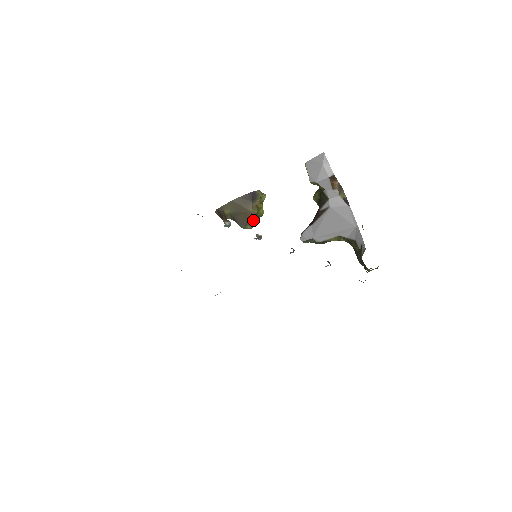
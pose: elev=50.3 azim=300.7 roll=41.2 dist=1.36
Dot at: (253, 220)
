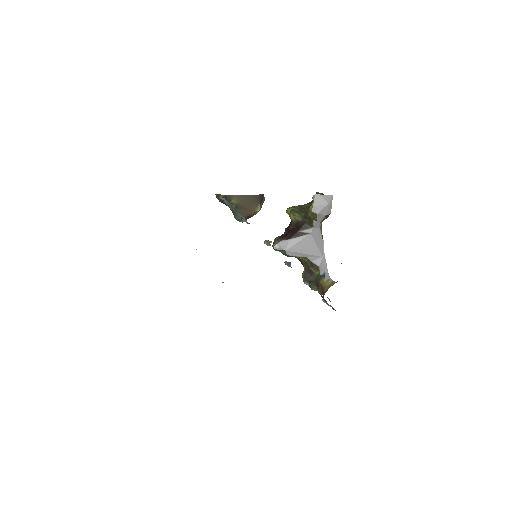
Dot at: (250, 217)
